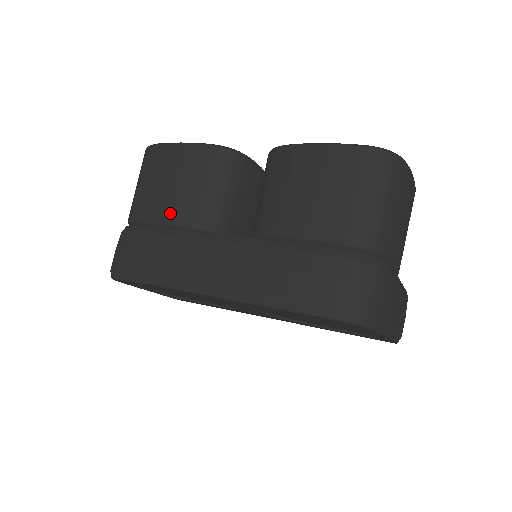
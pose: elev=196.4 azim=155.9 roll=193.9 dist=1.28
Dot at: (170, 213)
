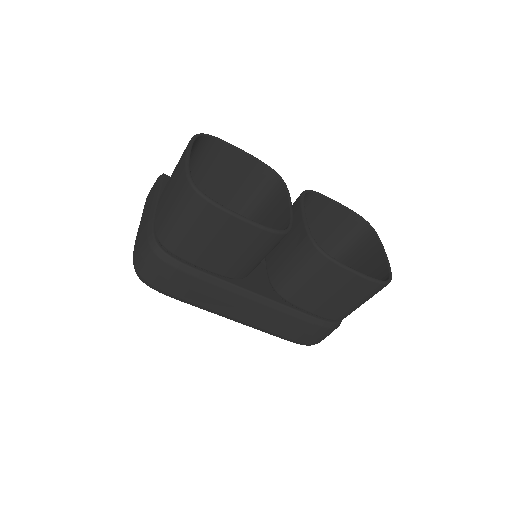
Dot at: (215, 267)
